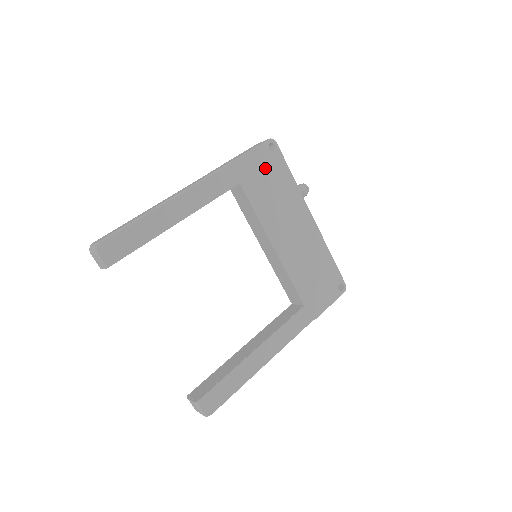
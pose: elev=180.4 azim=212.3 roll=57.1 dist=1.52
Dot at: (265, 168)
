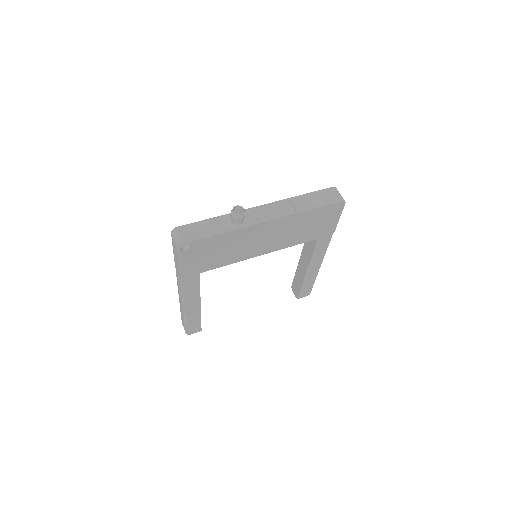
Dot at: (200, 255)
